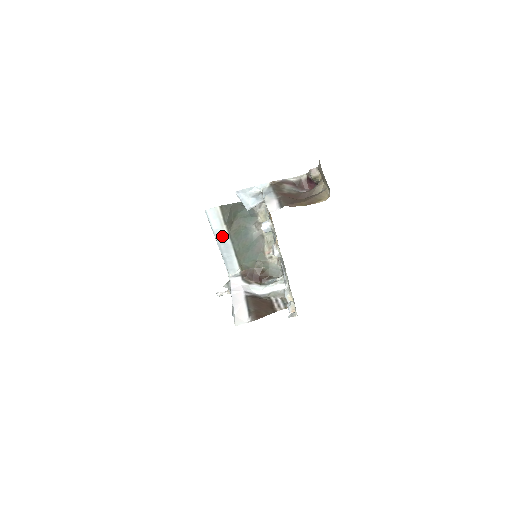
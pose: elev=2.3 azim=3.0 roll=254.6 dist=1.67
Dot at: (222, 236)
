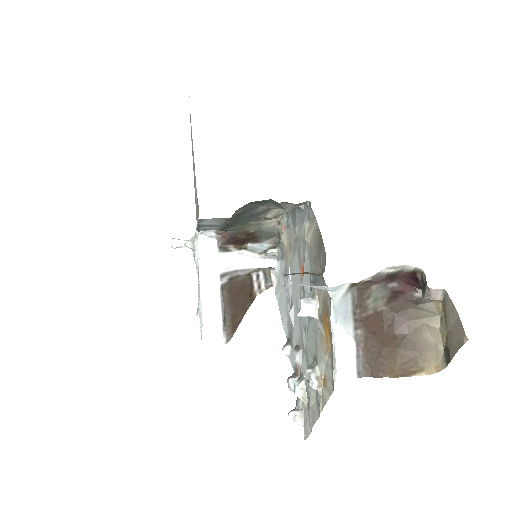
Dot at: (210, 224)
